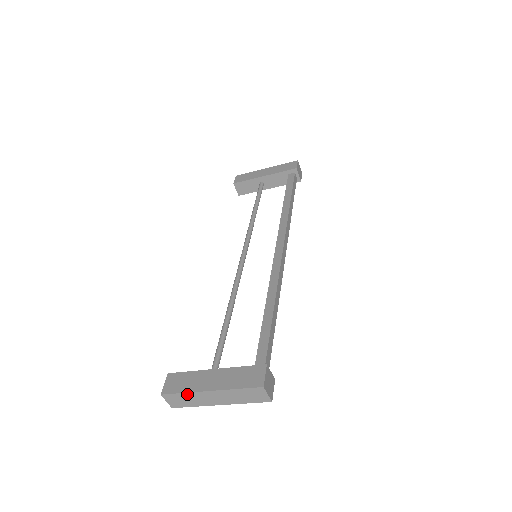
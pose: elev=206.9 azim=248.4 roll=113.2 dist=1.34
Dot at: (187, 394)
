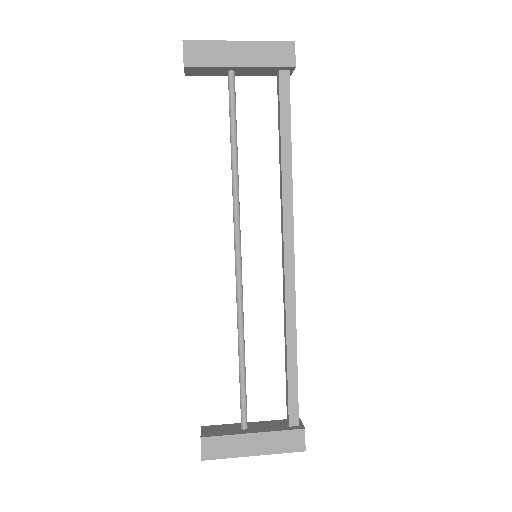
Dot at: (229, 457)
